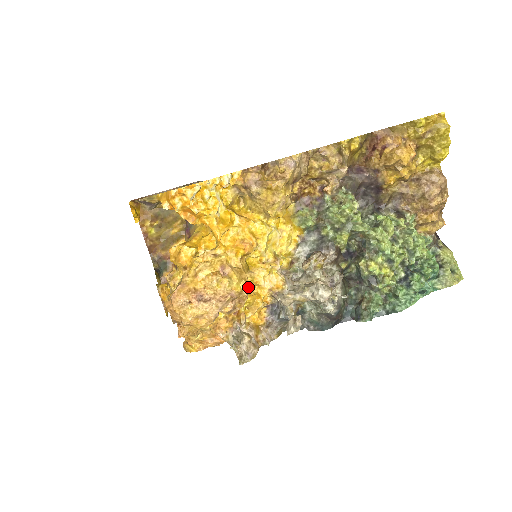
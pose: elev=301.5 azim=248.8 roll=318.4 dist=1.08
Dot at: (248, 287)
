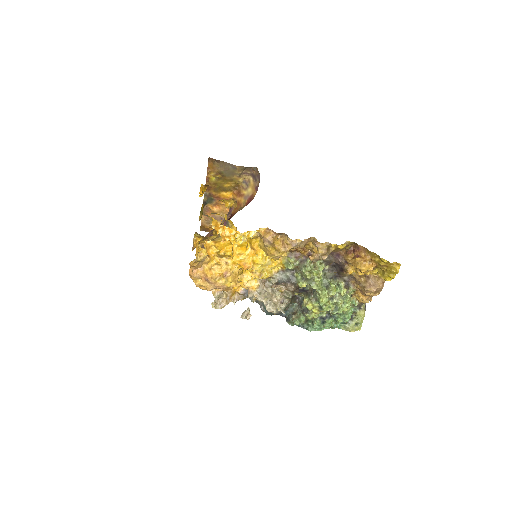
Dot at: (235, 286)
